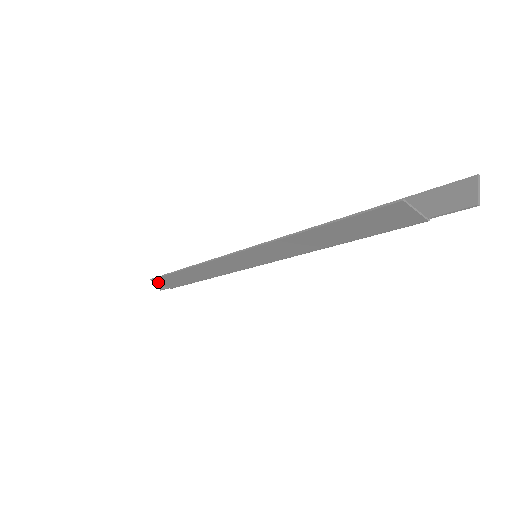
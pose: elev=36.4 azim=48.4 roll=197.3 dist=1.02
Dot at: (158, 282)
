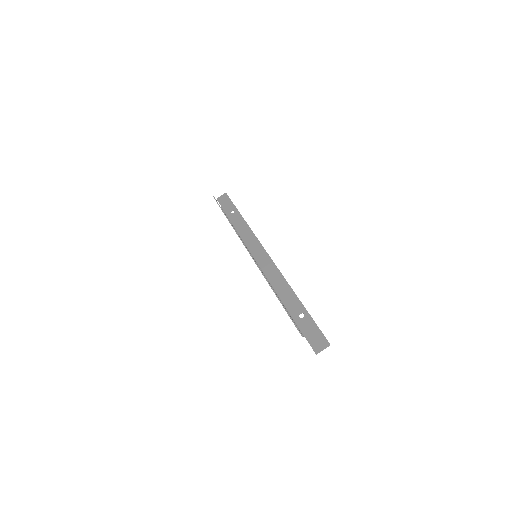
Dot at: occluded
